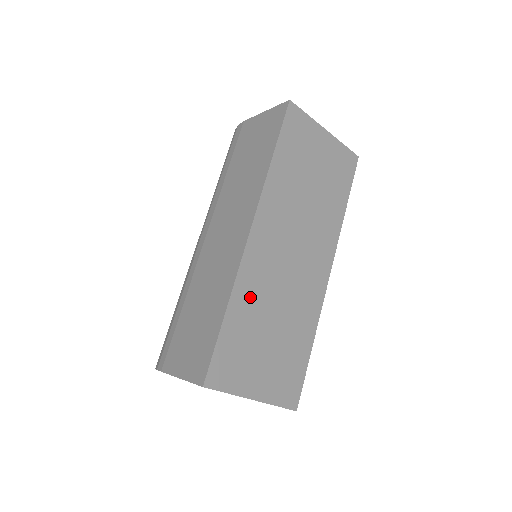
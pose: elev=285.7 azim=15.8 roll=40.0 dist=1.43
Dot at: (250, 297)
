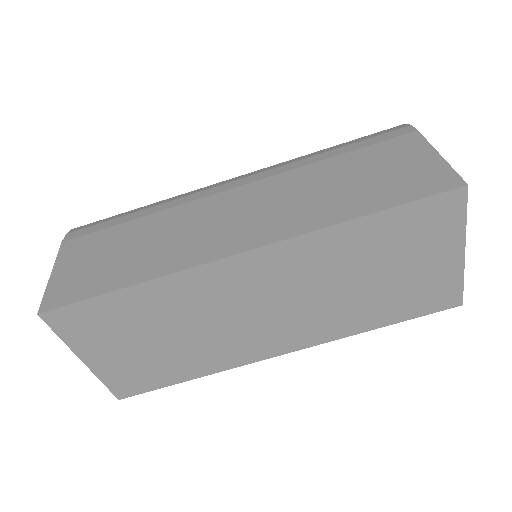
Dot at: (171, 299)
